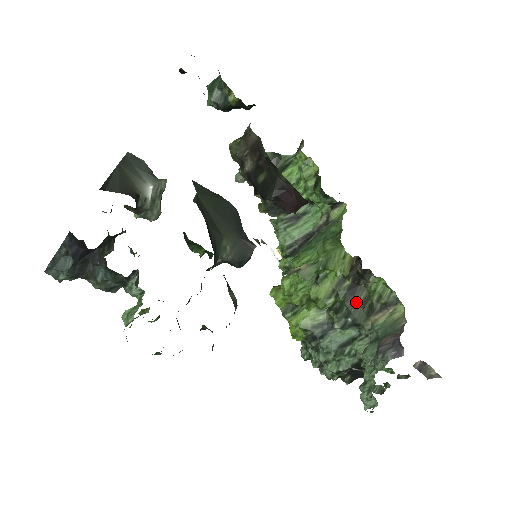
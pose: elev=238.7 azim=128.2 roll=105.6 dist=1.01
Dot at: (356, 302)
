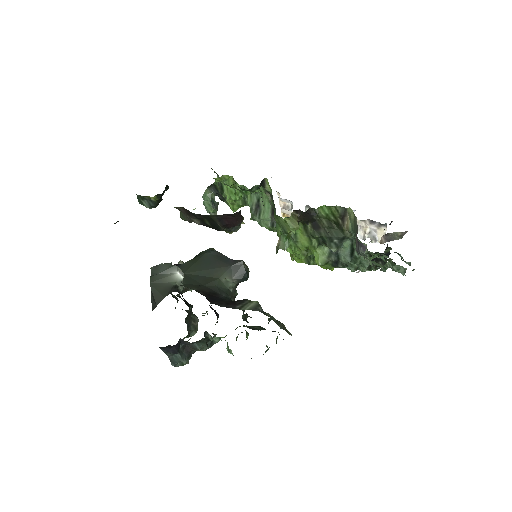
Dot at: (326, 230)
